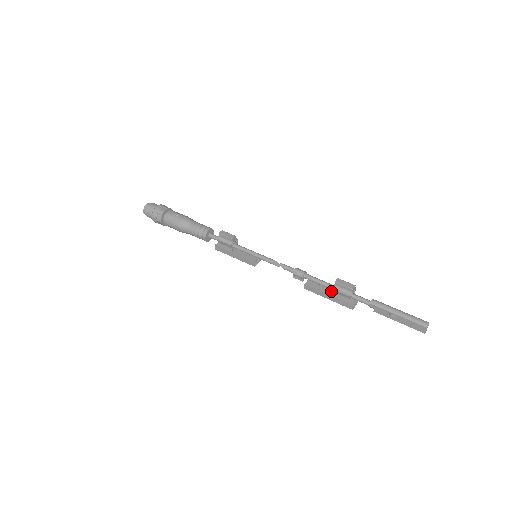
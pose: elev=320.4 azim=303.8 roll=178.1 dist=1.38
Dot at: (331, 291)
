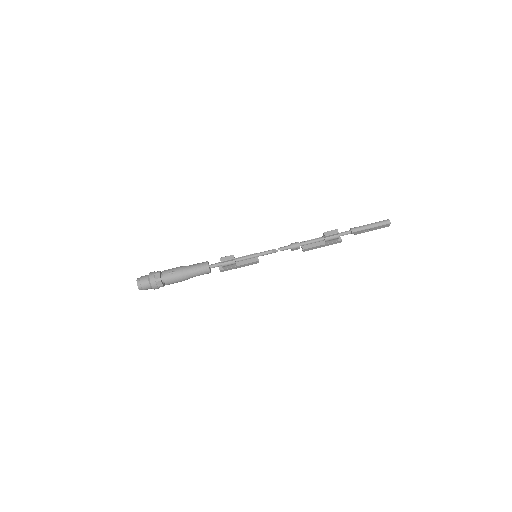
Dot at: (321, 242)
